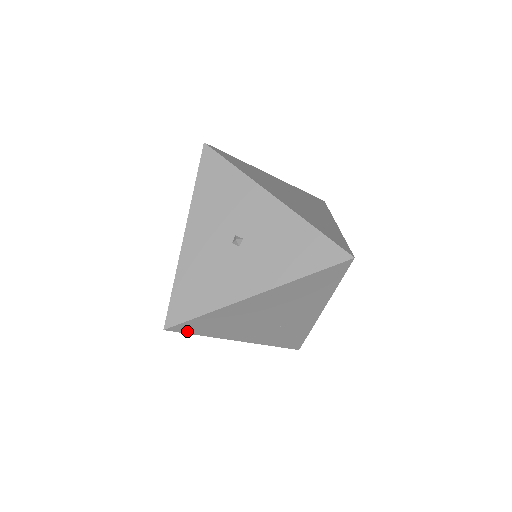
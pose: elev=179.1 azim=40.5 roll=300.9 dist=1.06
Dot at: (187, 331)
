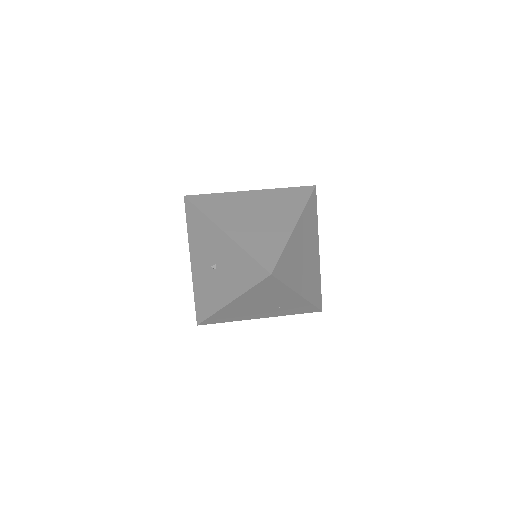
Dot at: (213, 323)
